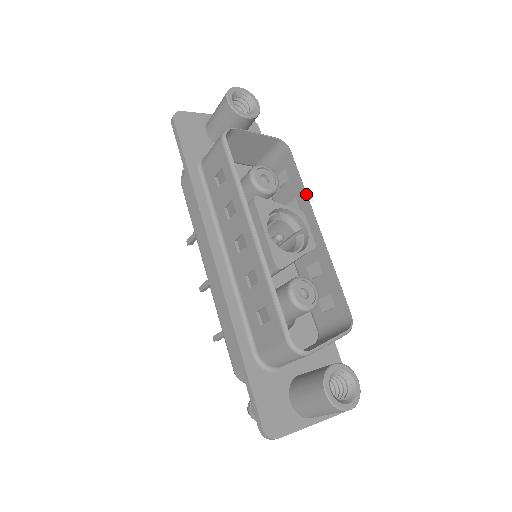
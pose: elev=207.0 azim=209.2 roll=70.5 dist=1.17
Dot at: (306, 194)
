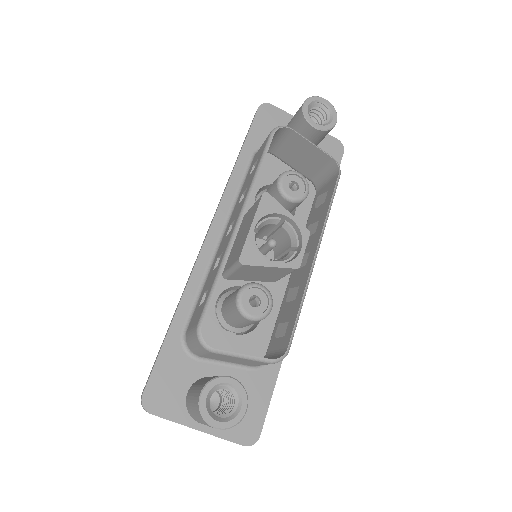
Dot at: (325, 219)
